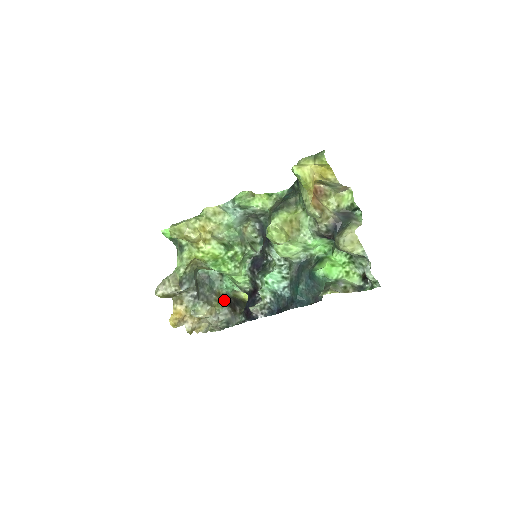
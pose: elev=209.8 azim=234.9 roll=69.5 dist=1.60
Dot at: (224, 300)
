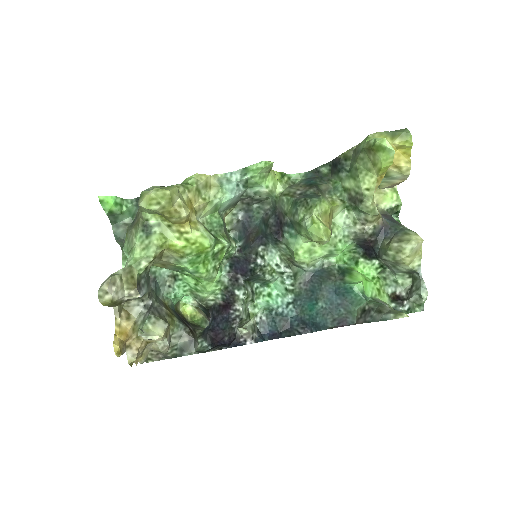
Dot at: (176, 315)
